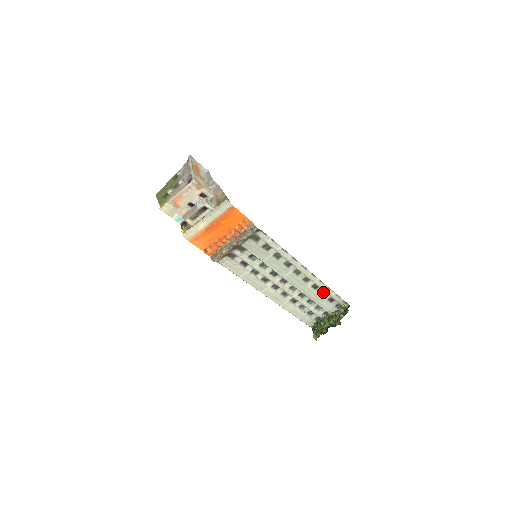
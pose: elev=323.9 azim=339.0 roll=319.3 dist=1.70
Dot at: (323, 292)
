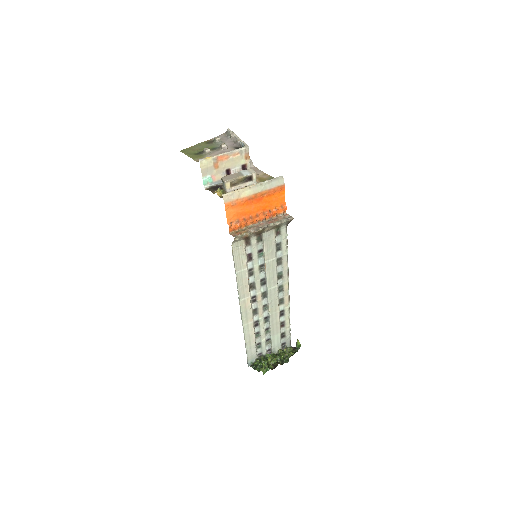
Dot at: (283, 323)
